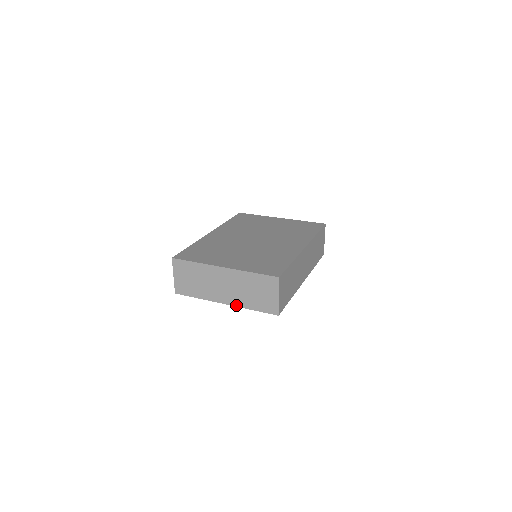
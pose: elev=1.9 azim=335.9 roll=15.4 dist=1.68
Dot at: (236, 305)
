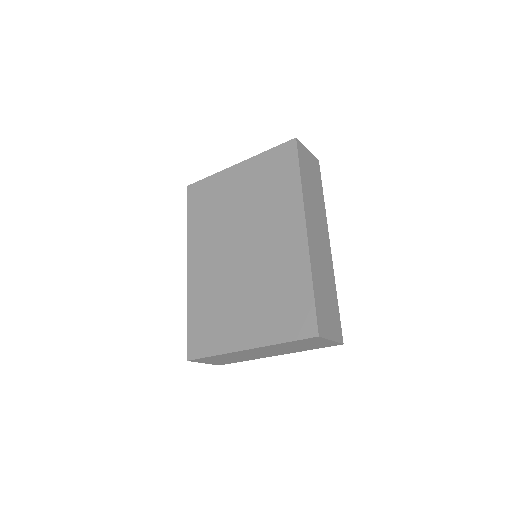
Dot at: (289, 353)
